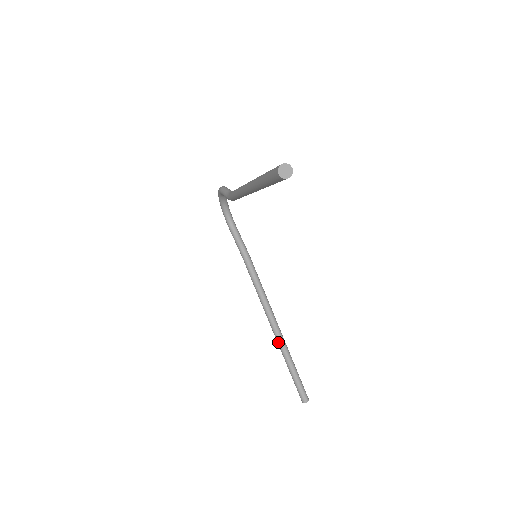
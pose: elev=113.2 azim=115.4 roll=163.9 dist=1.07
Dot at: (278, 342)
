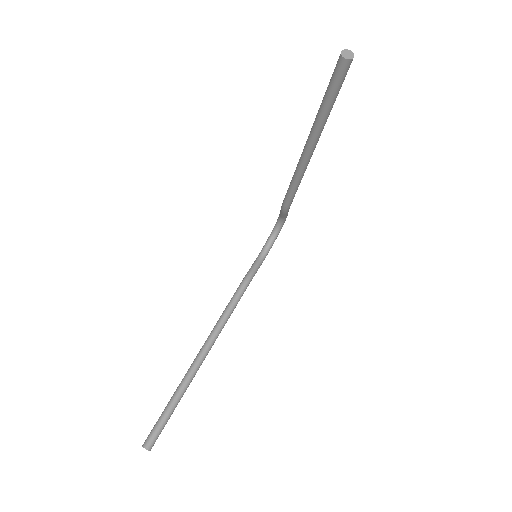
Dot at: (190, 367)
